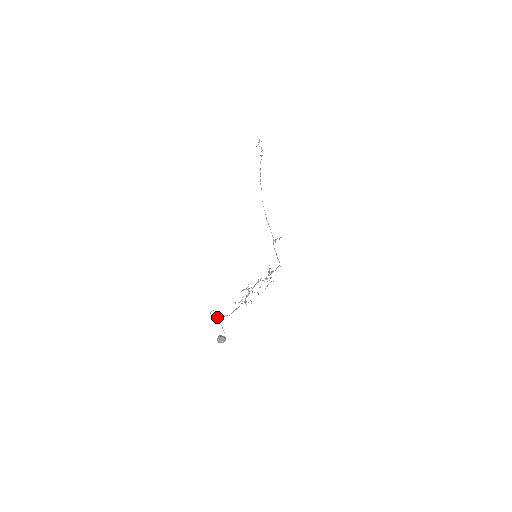
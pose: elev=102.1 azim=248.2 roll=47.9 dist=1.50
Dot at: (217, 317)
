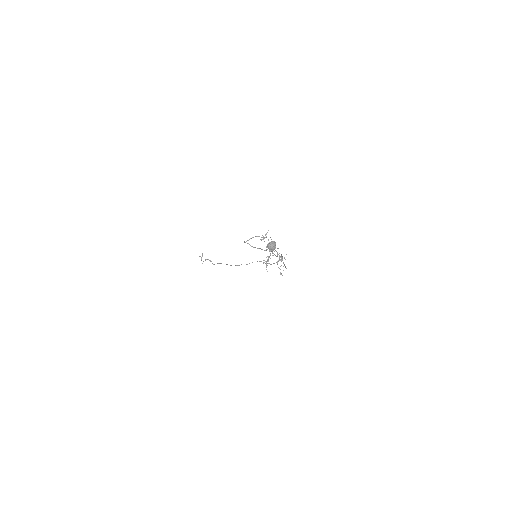
Dot at: (252, 237)
